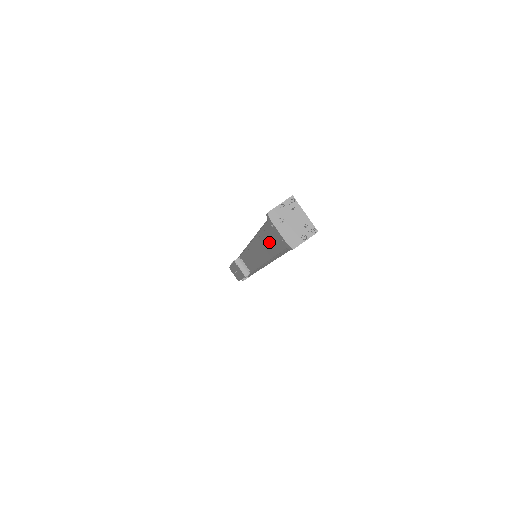
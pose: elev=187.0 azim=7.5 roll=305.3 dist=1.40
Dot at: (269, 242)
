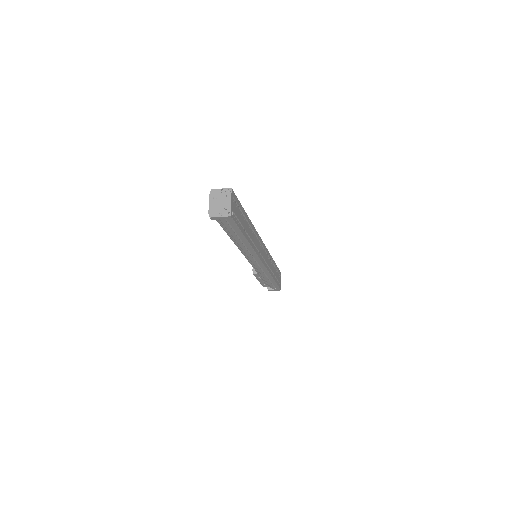
Dot at: occluded
